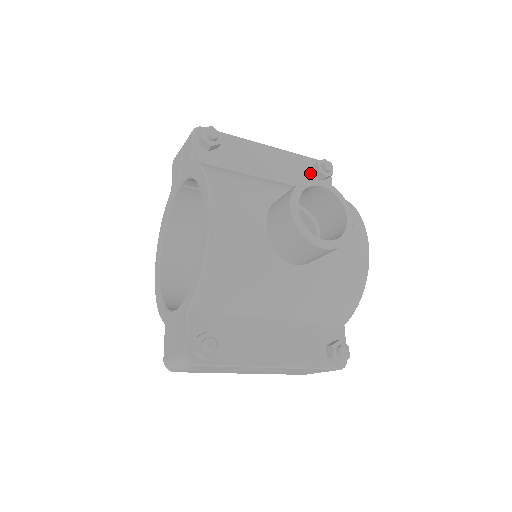
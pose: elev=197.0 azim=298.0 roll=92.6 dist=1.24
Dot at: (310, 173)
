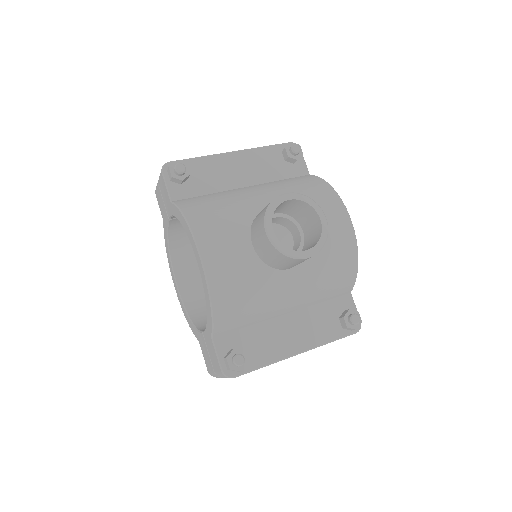
Dot at: (281, 161)
